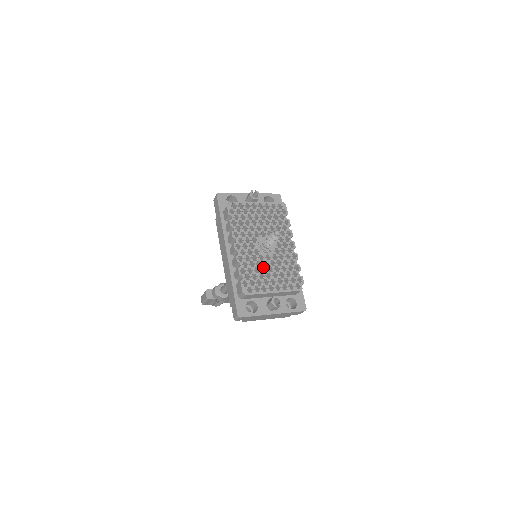
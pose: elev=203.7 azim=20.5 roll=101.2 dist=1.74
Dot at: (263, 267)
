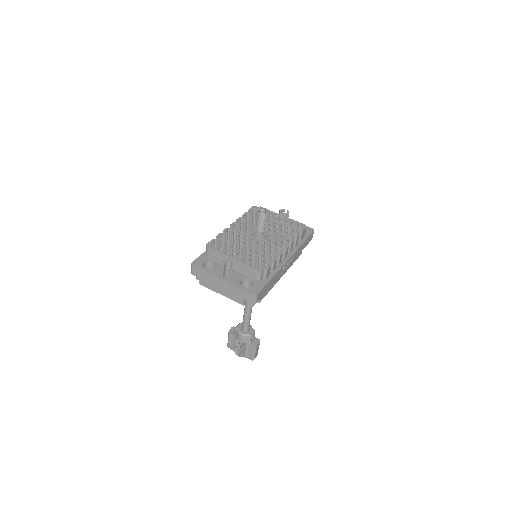
Dot at: (242, 244)
